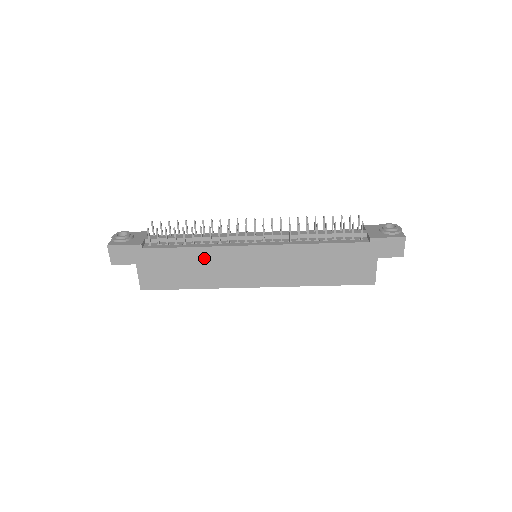
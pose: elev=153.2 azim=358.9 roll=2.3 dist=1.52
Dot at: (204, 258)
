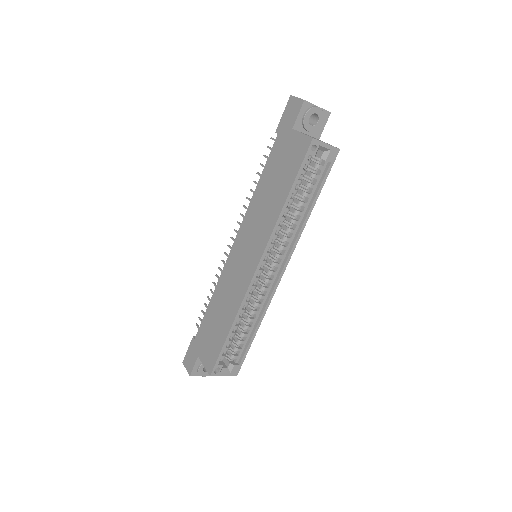
Dot at: (220, 296)
